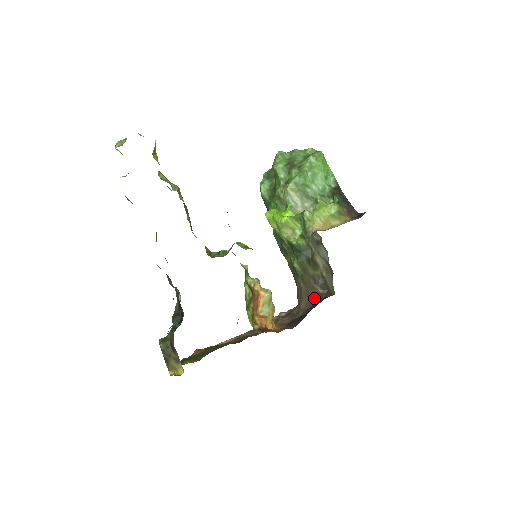
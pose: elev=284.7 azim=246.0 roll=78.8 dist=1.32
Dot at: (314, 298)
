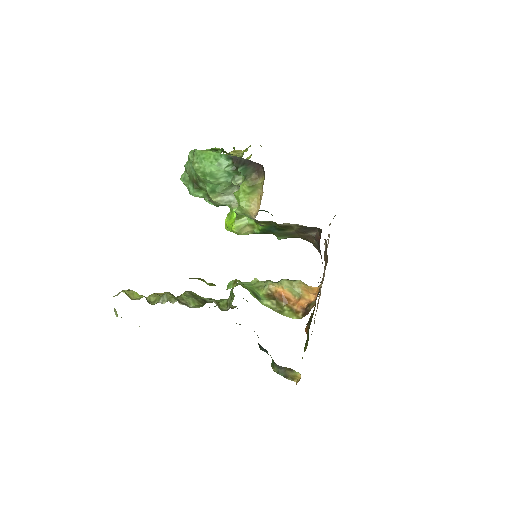
Dot at: (316, 243)
